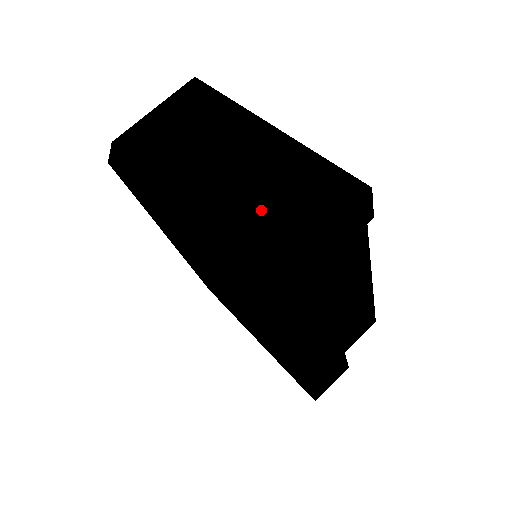
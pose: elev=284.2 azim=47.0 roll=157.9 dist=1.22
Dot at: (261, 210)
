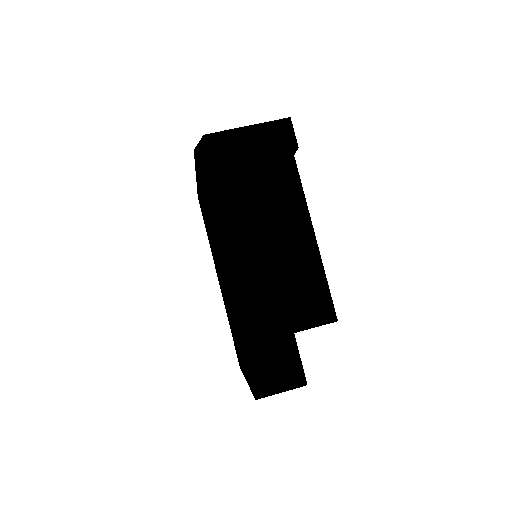
Dot at: occluded
